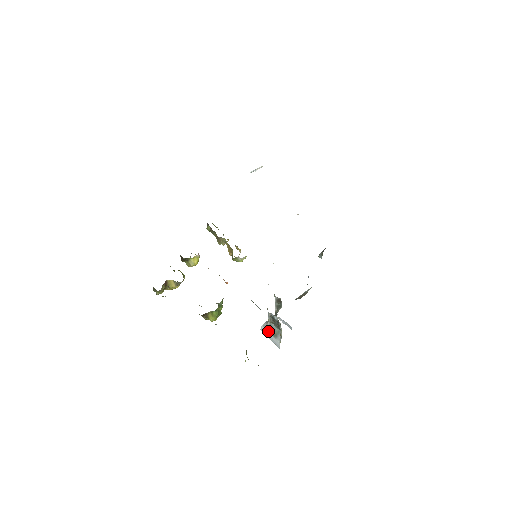
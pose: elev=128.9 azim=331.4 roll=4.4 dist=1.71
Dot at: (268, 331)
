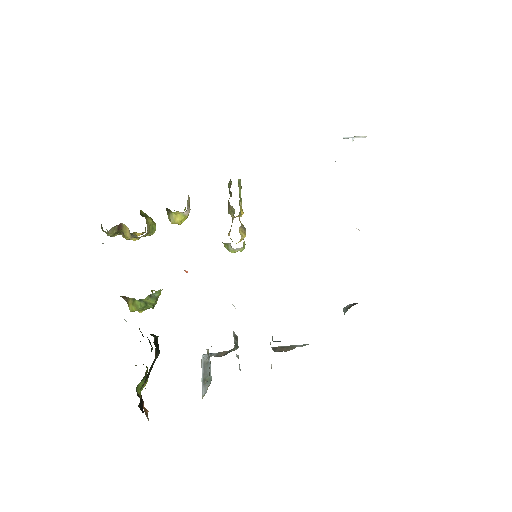
Dot at: (203, 368)
